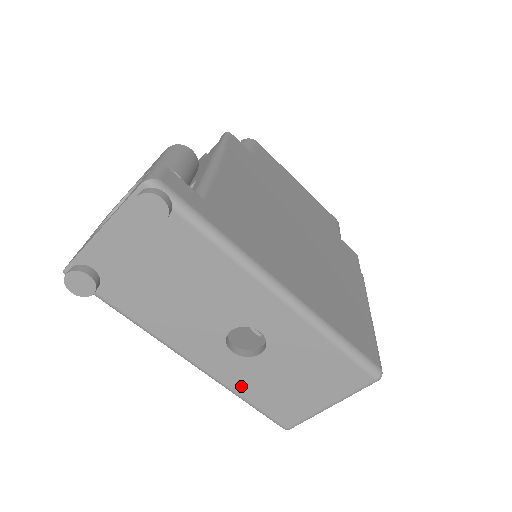
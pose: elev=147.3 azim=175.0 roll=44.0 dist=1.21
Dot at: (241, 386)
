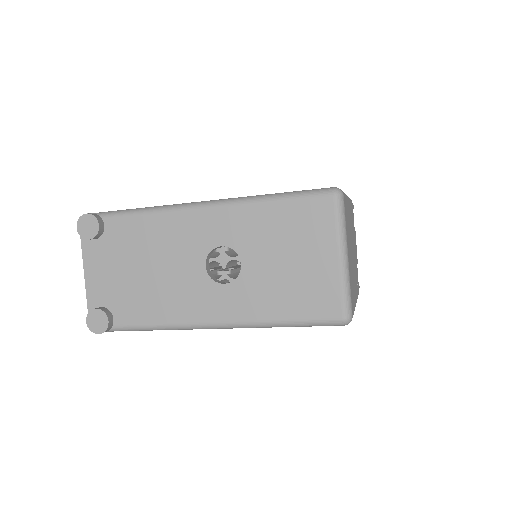
Dot at: (263, 310)
